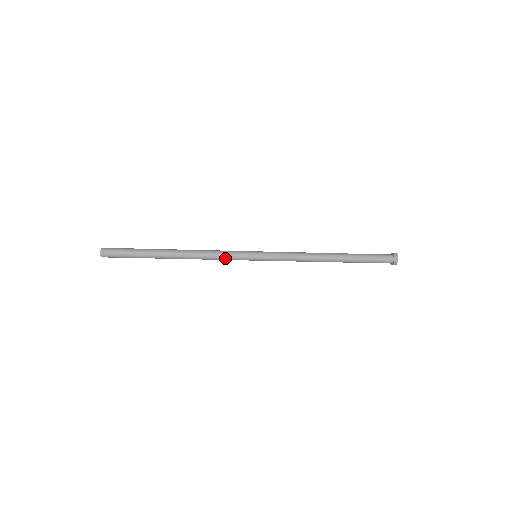
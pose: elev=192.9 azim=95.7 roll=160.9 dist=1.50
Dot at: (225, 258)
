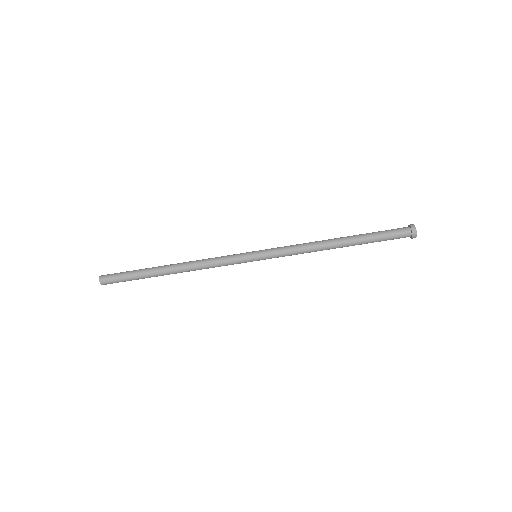
Dot at: (223, 261)
